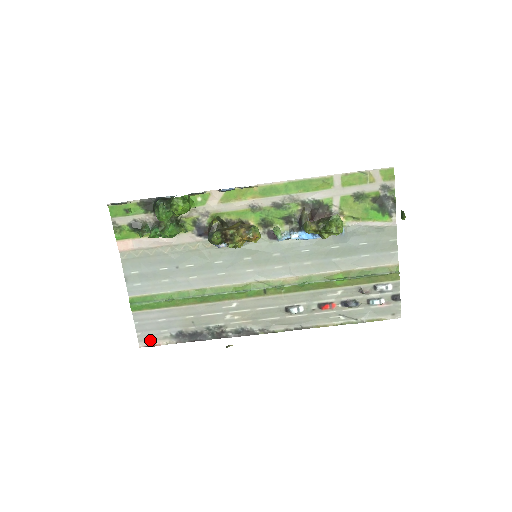
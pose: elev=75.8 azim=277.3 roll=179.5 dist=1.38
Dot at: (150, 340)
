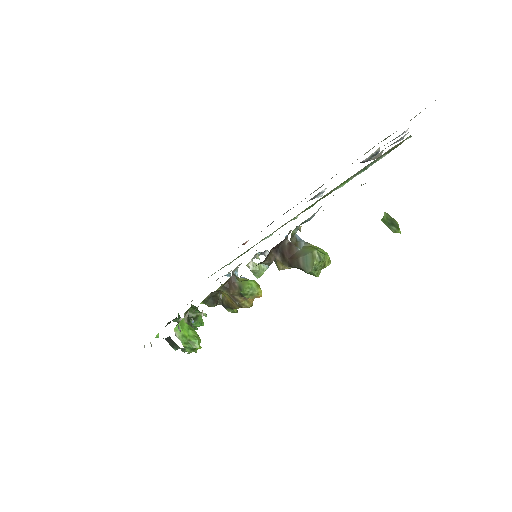
Dot at: occluded
